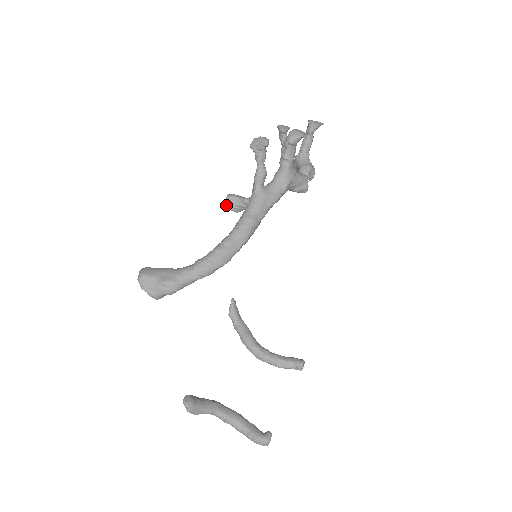
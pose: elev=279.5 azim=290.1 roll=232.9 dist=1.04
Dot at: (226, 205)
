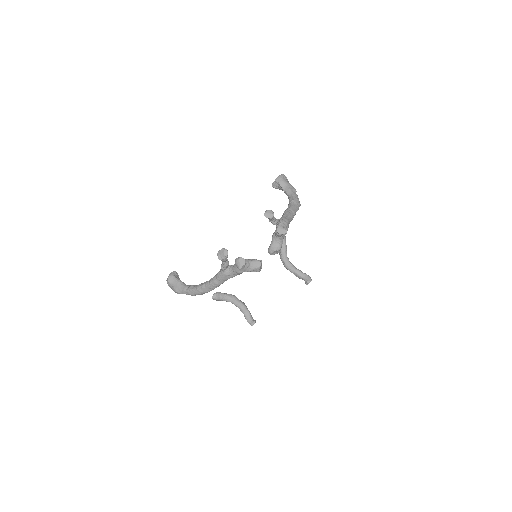
Dot at: (273, 186)
